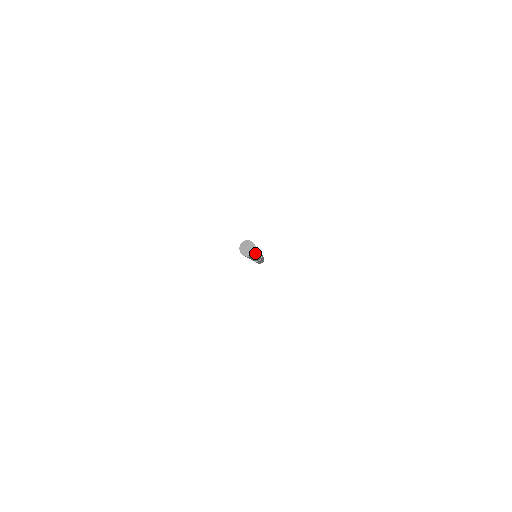
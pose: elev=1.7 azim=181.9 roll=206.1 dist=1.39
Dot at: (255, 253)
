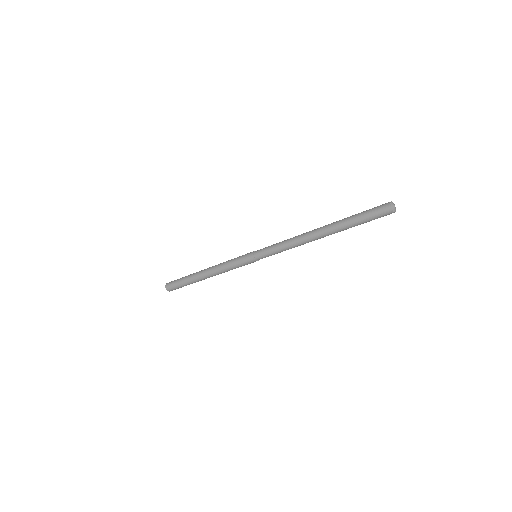
Dot at: occluded
